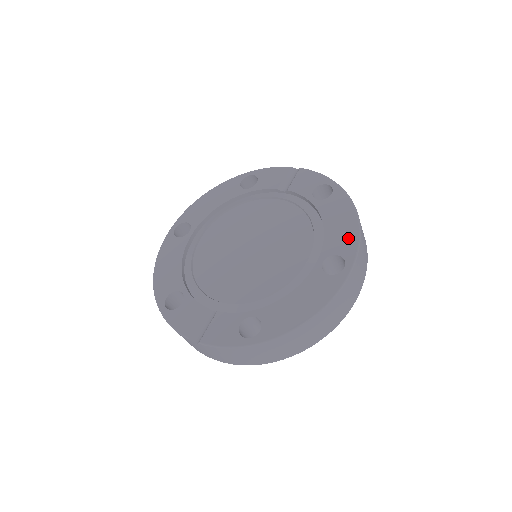
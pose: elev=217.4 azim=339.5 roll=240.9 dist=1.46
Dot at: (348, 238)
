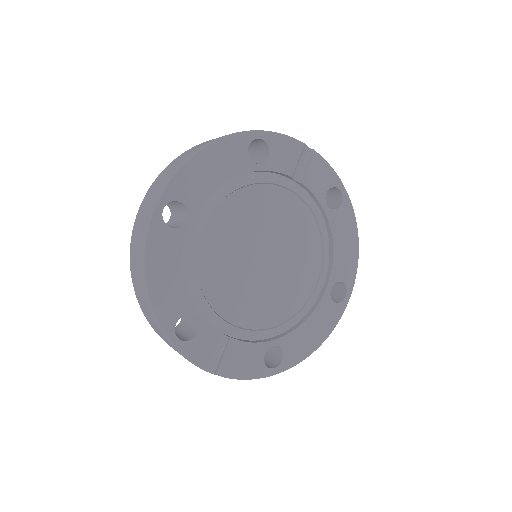
Dot at: (351, 264)
